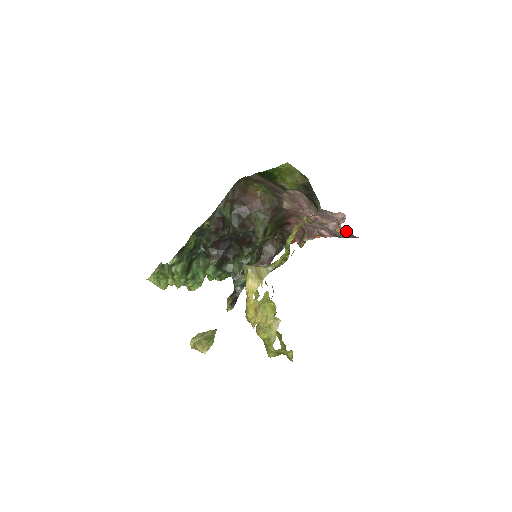
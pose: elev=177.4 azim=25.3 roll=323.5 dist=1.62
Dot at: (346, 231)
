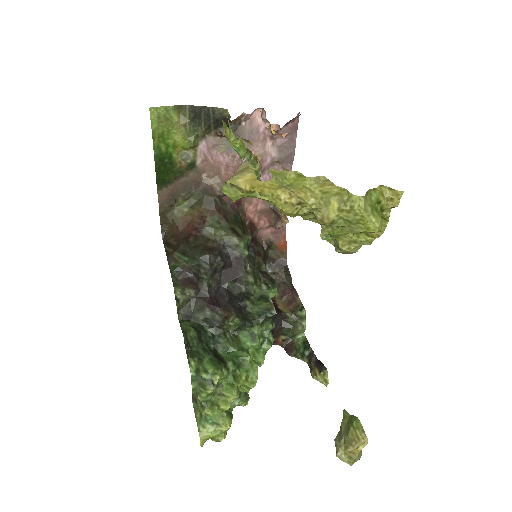
Dot at: occluded
